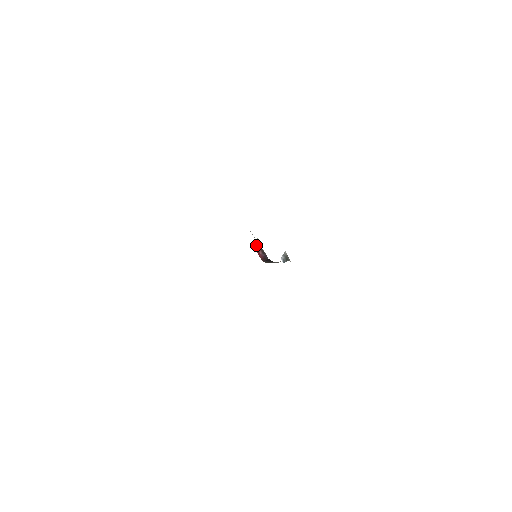
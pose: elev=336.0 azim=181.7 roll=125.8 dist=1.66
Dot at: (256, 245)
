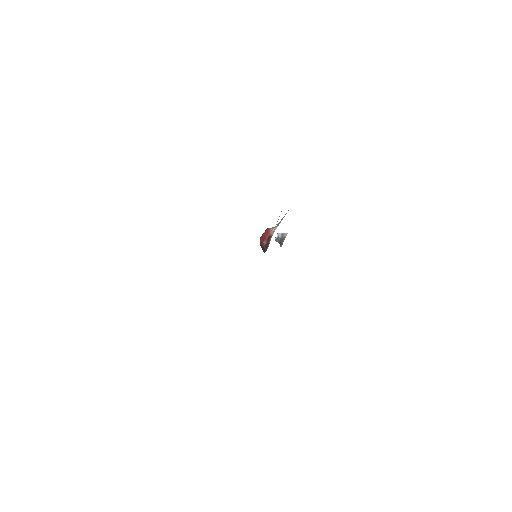
Dot at: (269, 232)
